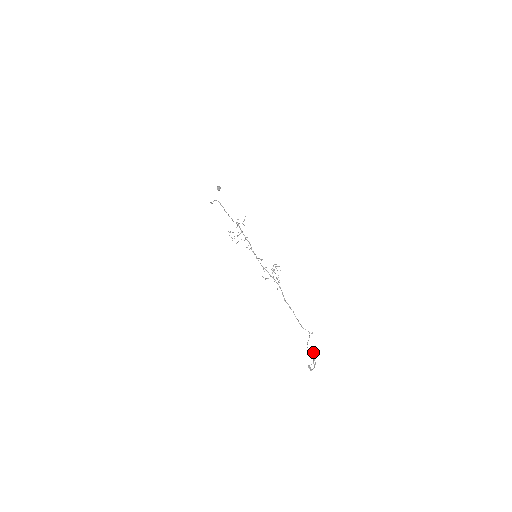
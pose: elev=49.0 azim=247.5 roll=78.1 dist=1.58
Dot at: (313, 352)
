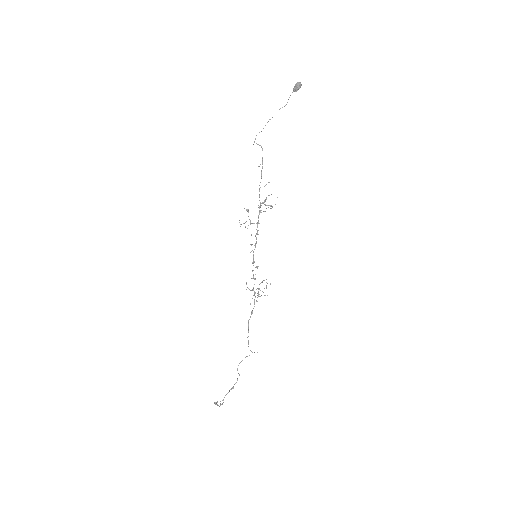
Dot at: (239, 375)
